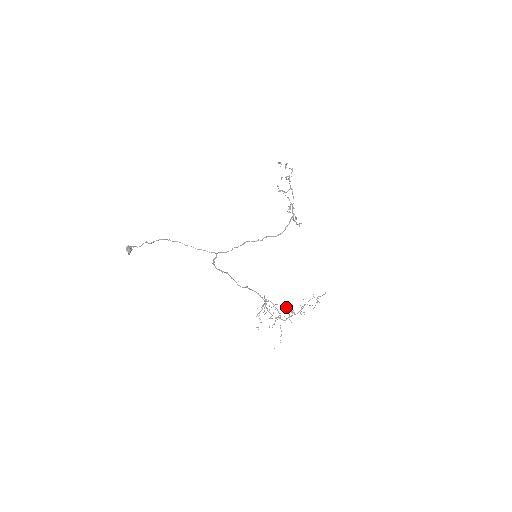
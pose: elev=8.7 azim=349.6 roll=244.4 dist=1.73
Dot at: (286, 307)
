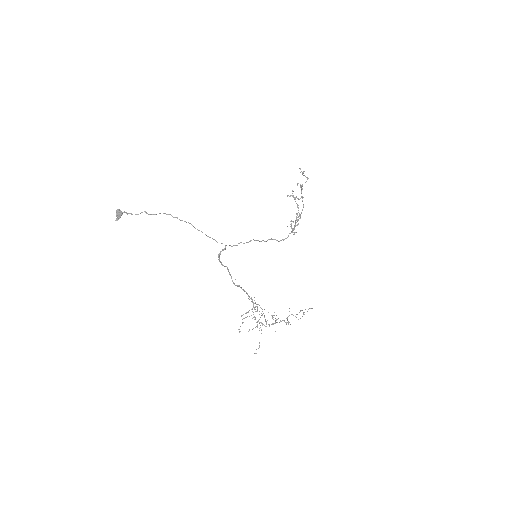
Dot at: occluded
